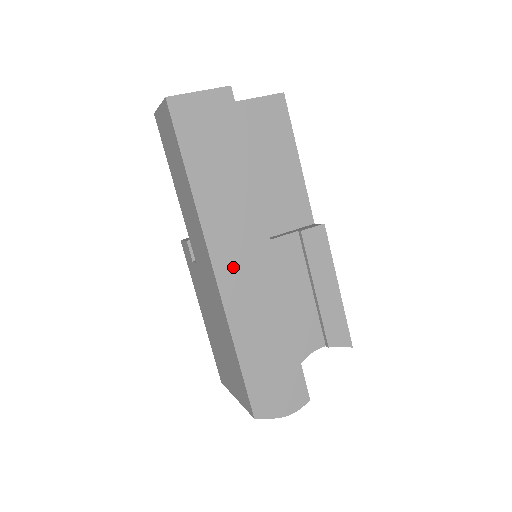
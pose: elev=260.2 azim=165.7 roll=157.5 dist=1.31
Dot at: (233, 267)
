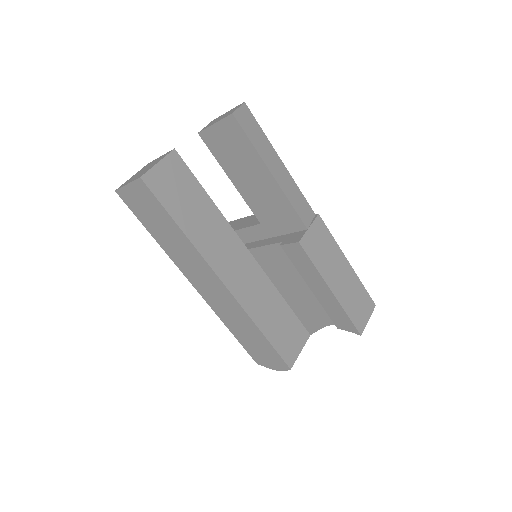
Dot at: (204, 287)
